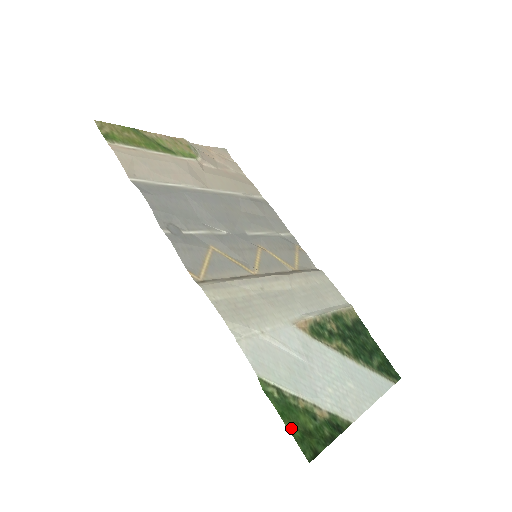
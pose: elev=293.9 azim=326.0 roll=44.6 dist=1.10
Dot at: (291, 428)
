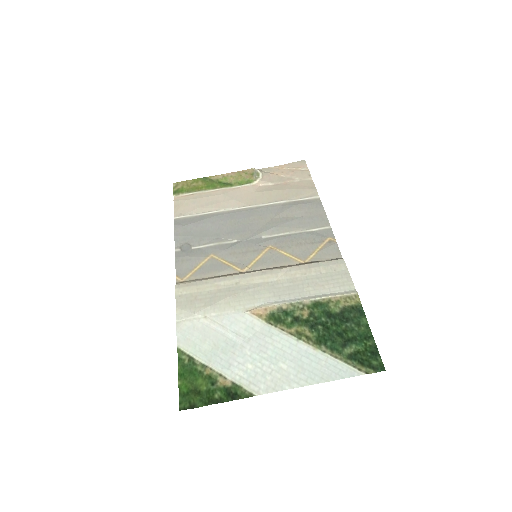
Dot at: (182, 385)
